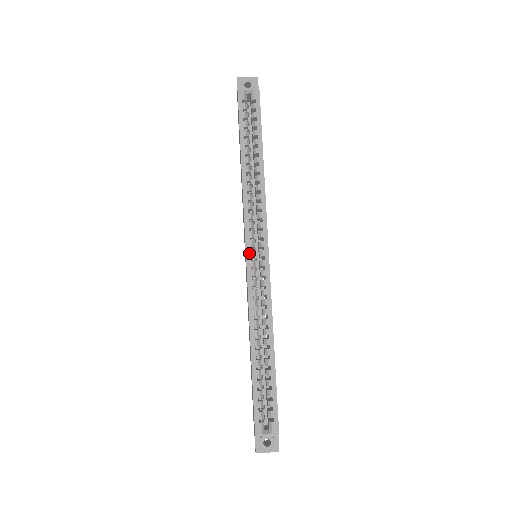
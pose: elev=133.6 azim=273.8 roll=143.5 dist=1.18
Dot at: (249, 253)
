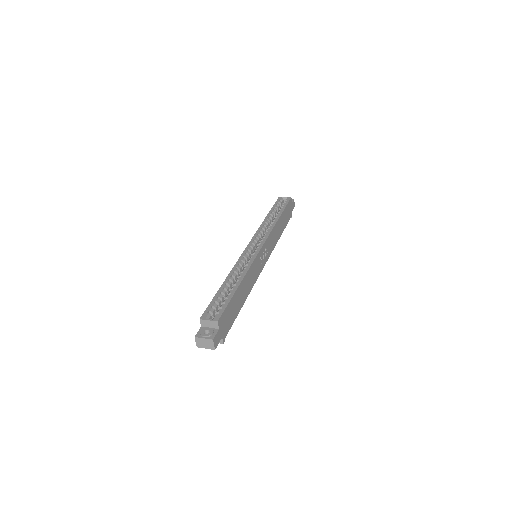
Dot at: (250, 245)
